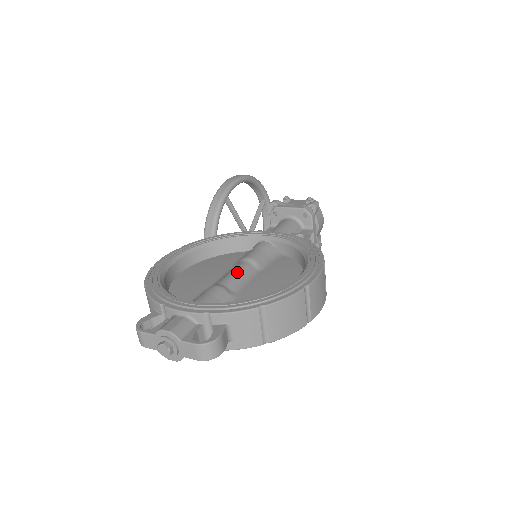
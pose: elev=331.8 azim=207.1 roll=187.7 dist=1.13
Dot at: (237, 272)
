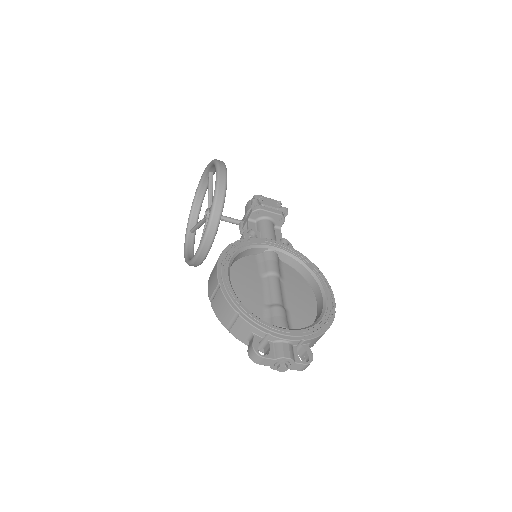
Dot at: (279, 289)
